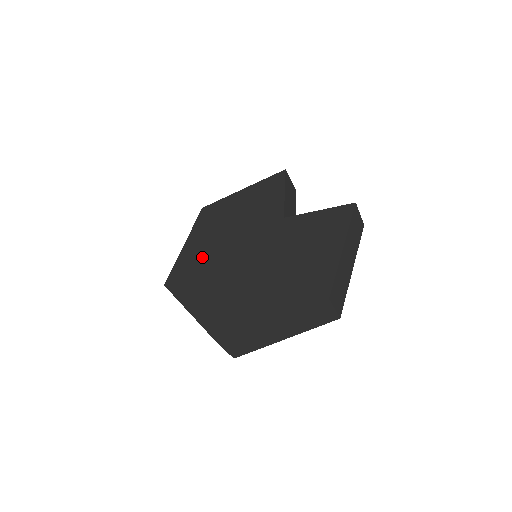
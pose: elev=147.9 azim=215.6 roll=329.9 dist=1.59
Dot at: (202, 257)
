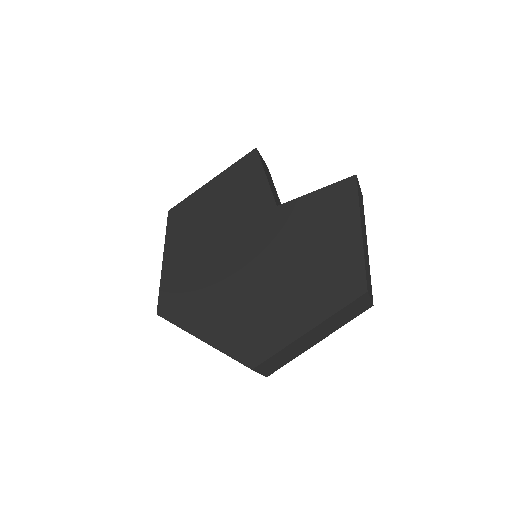
Dot at: (192, 271)
